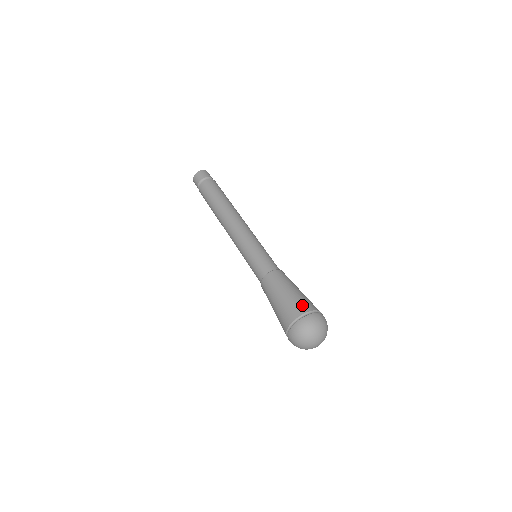
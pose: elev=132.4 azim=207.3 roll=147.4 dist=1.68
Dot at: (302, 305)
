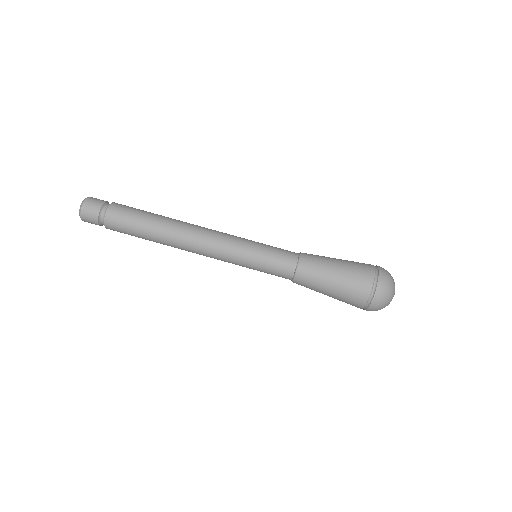
Dot at: (364, 270)
